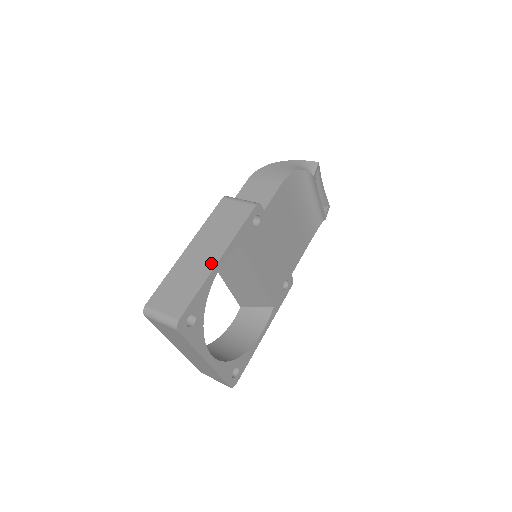
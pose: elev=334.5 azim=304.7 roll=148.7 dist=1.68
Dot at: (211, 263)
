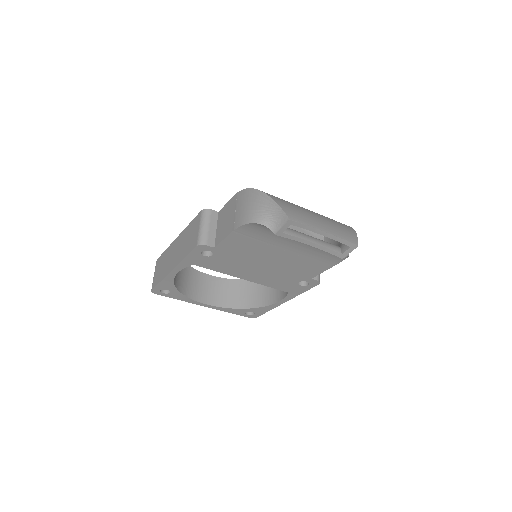
Dot at: (169, 268)
